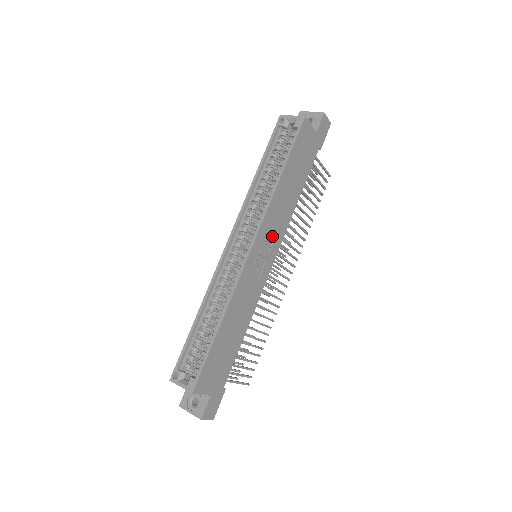
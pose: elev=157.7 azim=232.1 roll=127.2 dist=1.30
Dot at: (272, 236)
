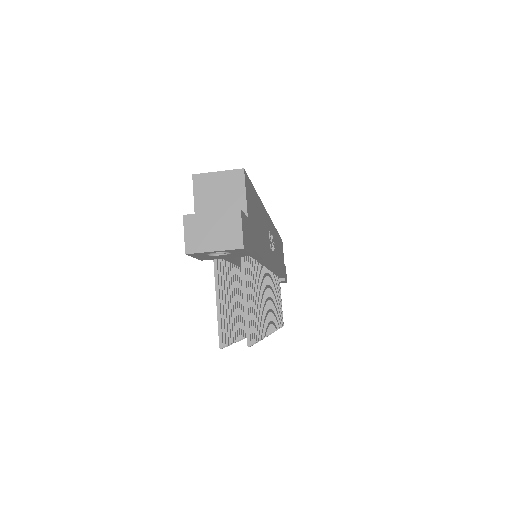
Dot at: occluded
